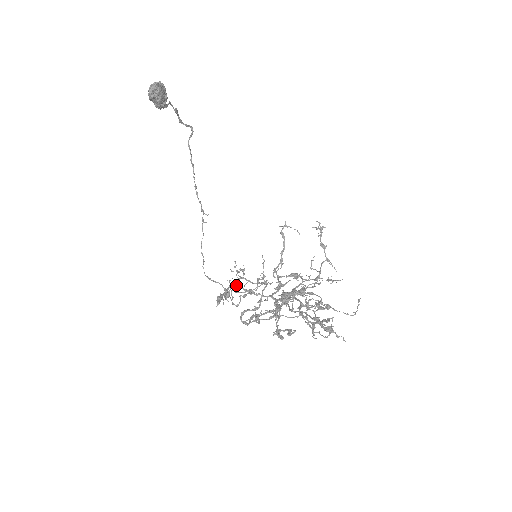
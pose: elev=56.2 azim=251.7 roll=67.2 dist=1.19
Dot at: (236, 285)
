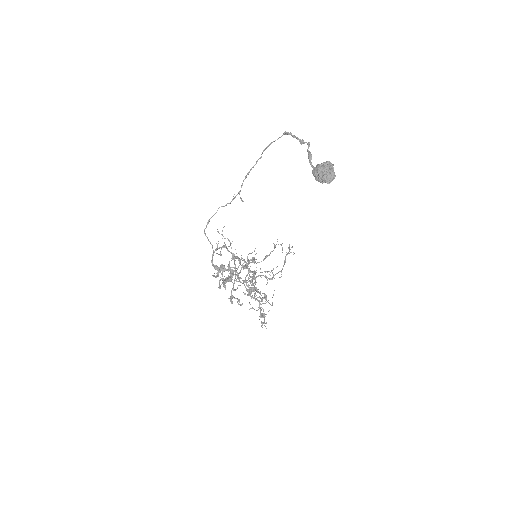
Dot at: (238, 274)
